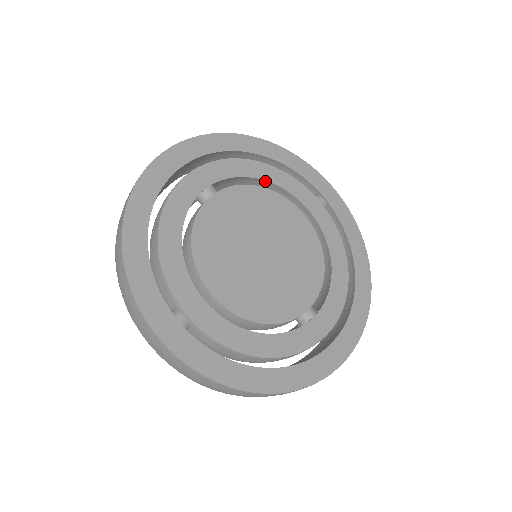
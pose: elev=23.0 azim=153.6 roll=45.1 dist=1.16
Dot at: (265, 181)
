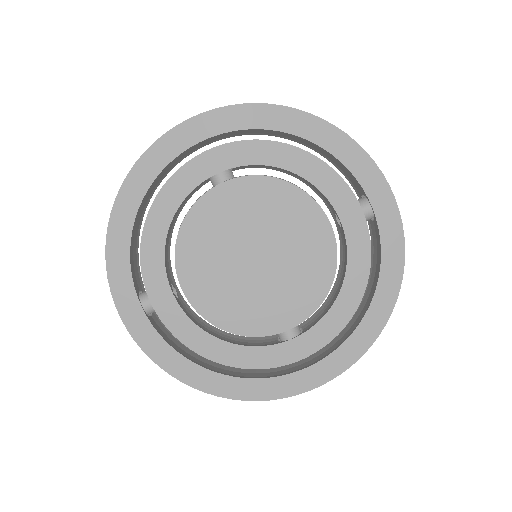
Dot at: (295, 173)
